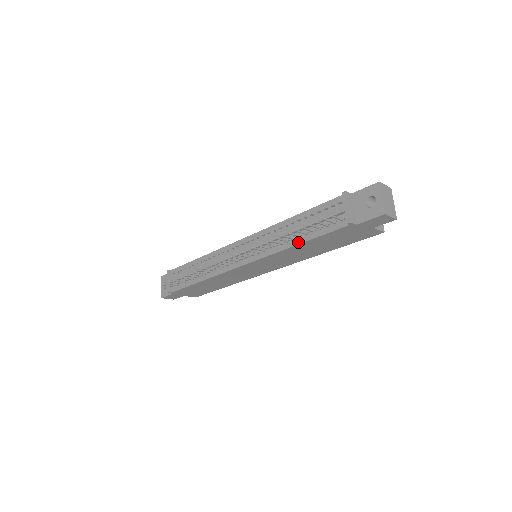
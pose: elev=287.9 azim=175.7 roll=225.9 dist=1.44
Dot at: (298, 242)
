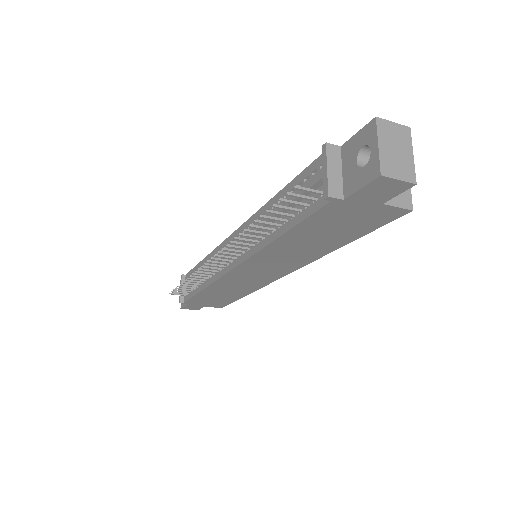
Dot at: (277, 234)
